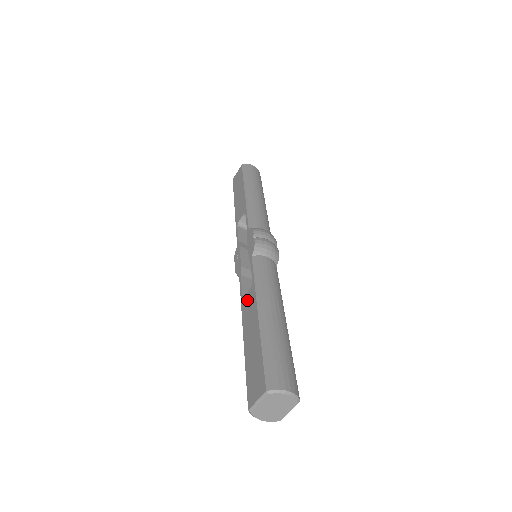
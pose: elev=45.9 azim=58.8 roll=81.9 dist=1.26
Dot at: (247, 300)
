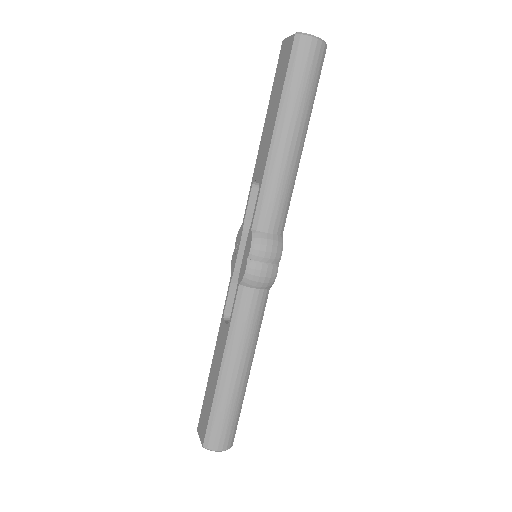
Dot at: (222, 332)
